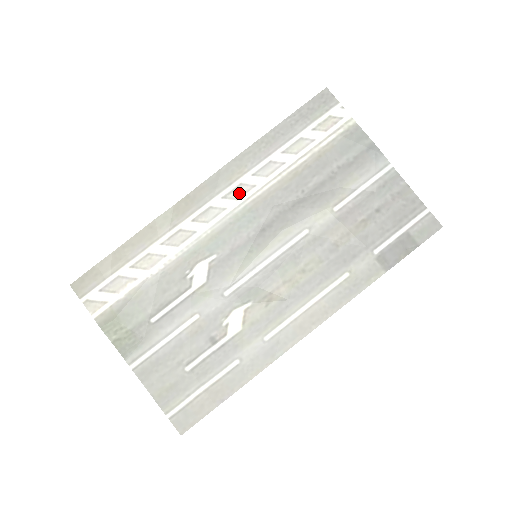
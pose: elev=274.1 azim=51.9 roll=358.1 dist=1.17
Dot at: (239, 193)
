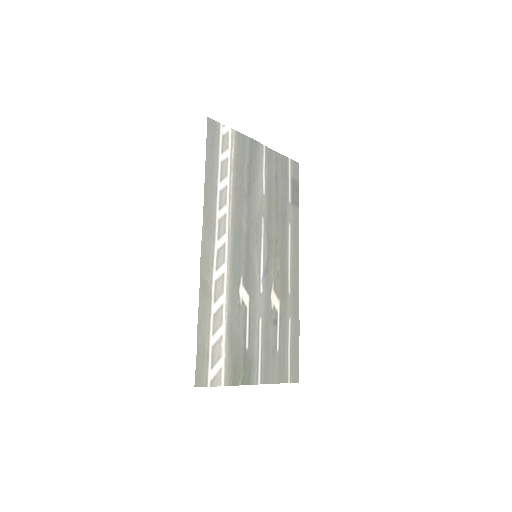
Dot at: (223, 227)
